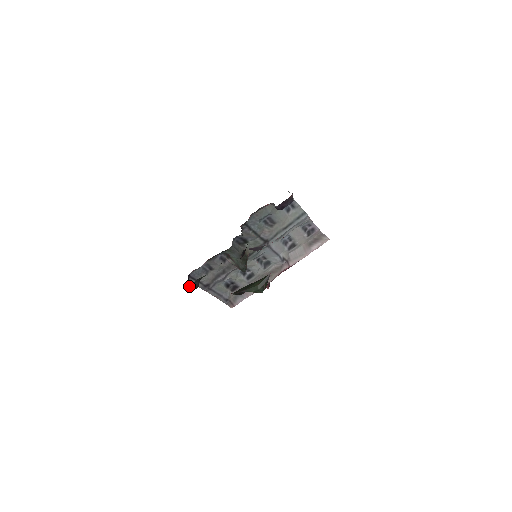
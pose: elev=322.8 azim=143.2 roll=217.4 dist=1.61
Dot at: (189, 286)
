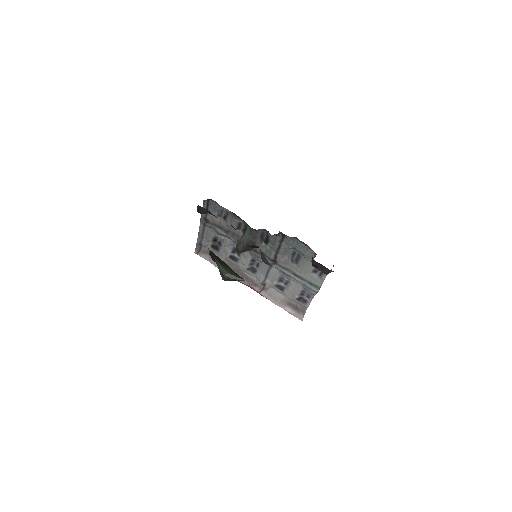
Dot at: occluded
